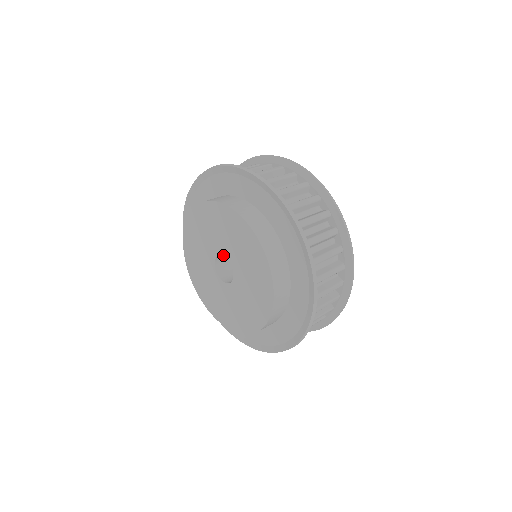
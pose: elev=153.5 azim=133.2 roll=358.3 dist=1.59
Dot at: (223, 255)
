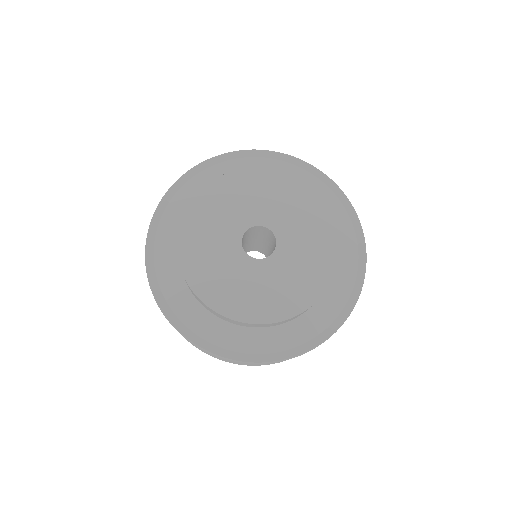
Dot at: (246, 229)
